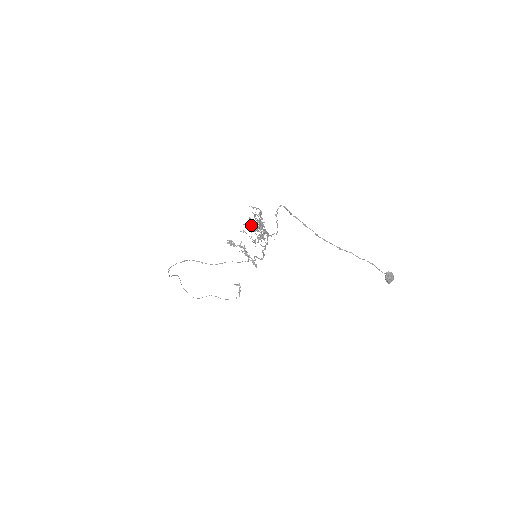
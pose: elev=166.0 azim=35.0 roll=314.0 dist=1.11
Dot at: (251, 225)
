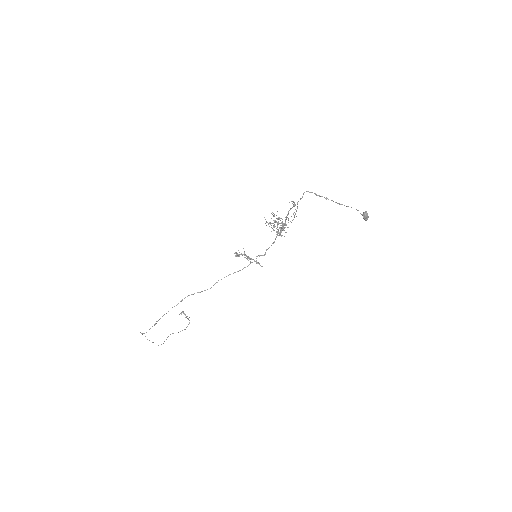
Dot at: (270, 224)
